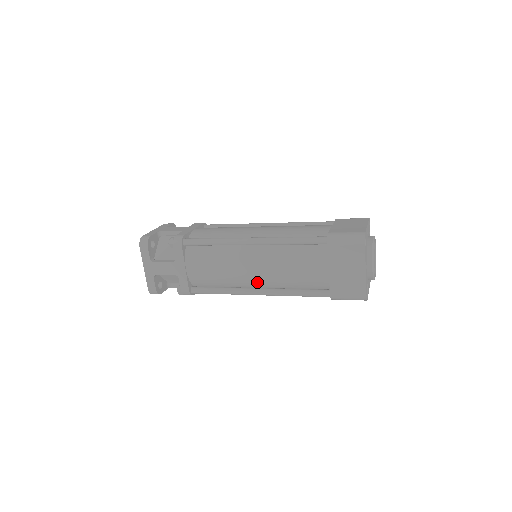
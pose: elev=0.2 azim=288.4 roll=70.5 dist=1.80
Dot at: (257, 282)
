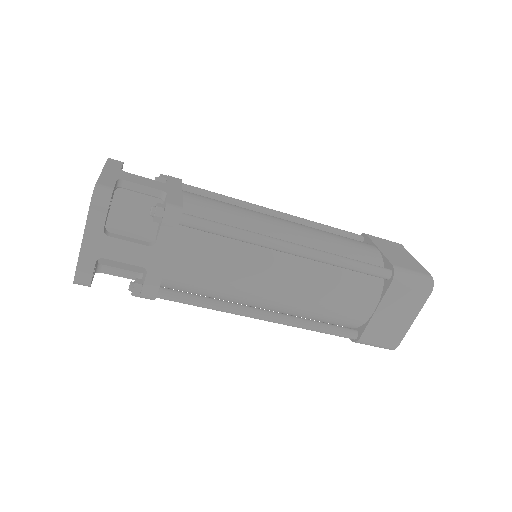
Dot at: (270, 303)
